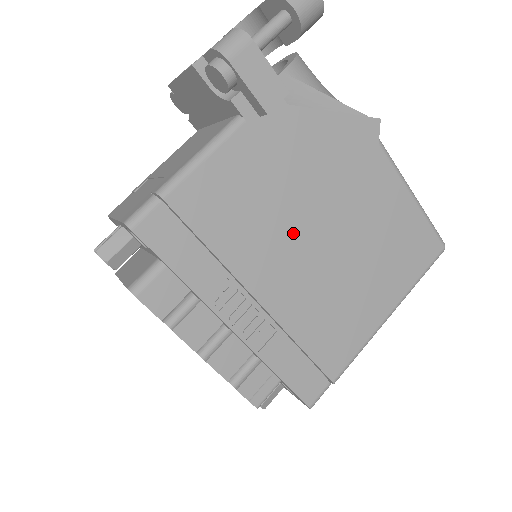
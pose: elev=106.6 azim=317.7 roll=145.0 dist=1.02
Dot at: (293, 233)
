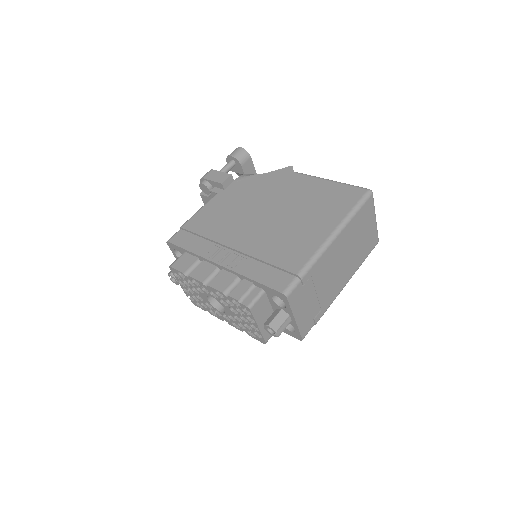
Dot at: (249, 218)
